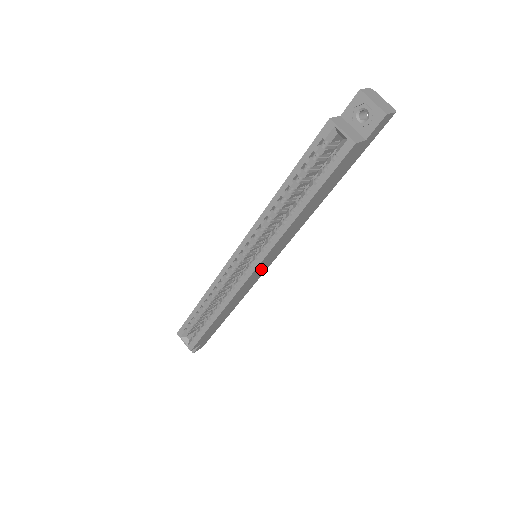
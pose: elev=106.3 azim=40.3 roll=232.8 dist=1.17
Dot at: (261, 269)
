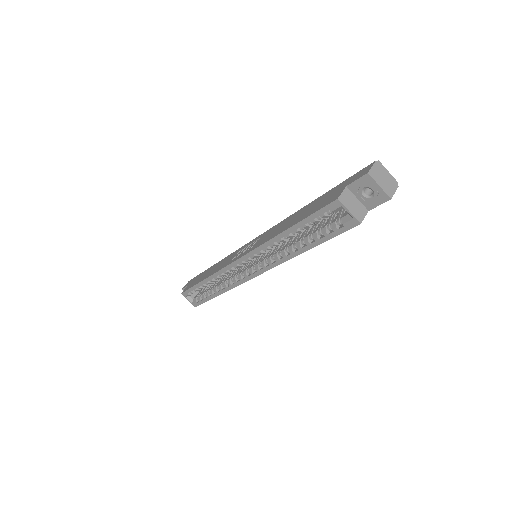
Dot at: occluded
